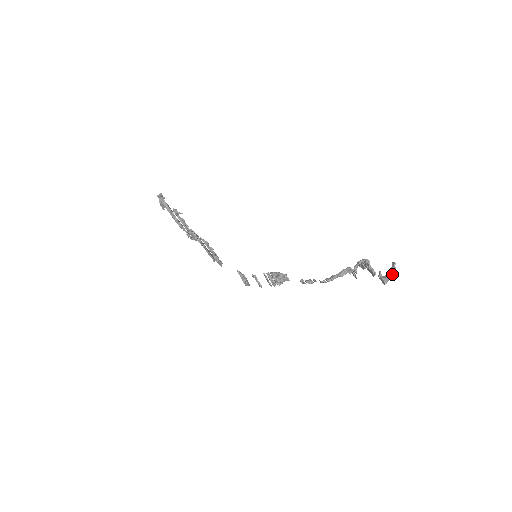
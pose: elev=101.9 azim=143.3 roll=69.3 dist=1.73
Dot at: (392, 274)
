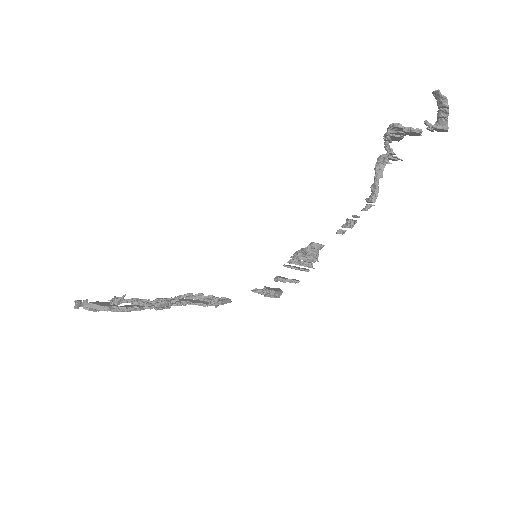
Dot at: (446, 109)
